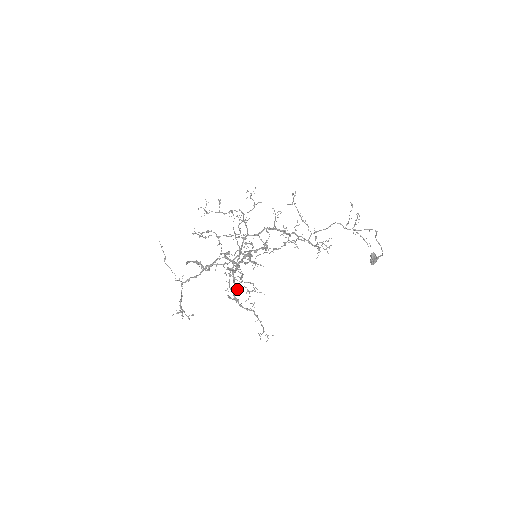
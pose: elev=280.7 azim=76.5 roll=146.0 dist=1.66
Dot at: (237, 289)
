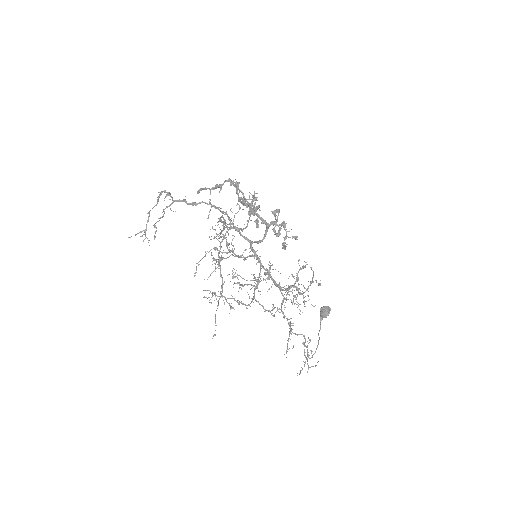
Dot at: occluded
